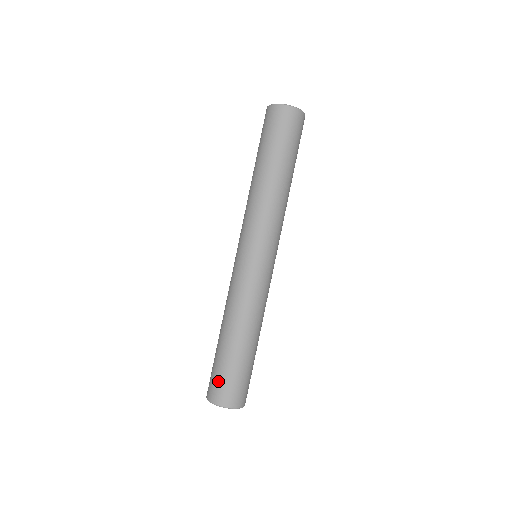
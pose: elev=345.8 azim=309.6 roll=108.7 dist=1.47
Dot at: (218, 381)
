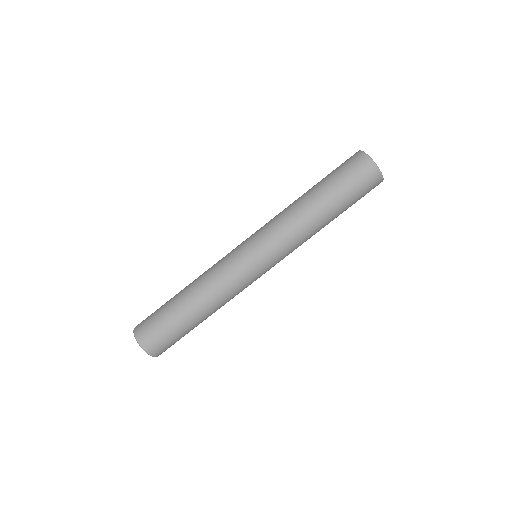
Dot at: (154, 328)
